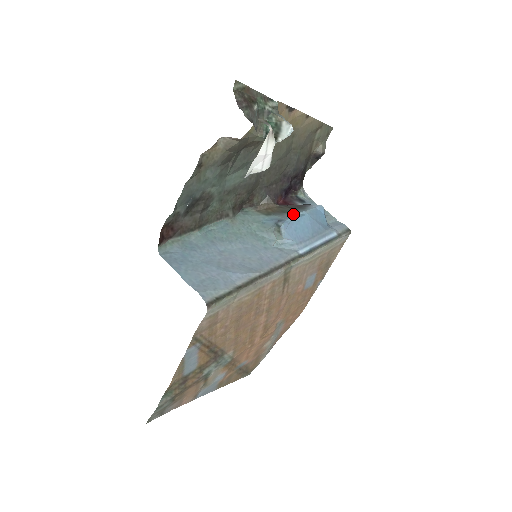
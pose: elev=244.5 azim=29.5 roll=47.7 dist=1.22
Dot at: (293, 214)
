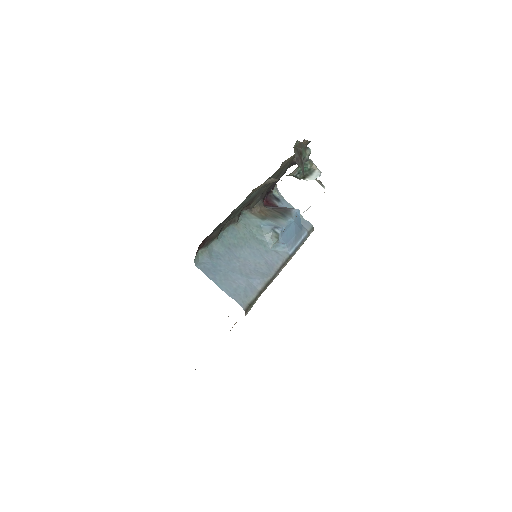
Dot at: (284, 221)
